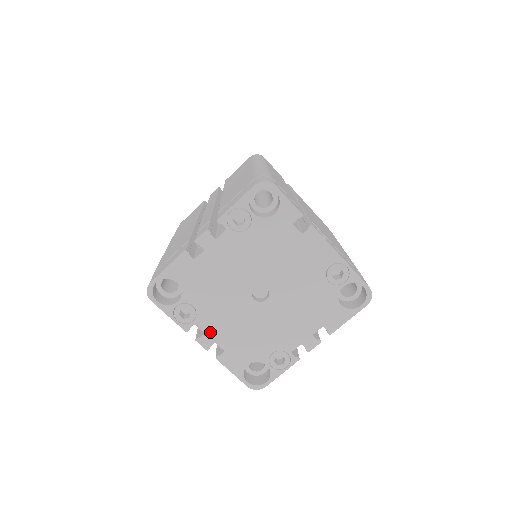
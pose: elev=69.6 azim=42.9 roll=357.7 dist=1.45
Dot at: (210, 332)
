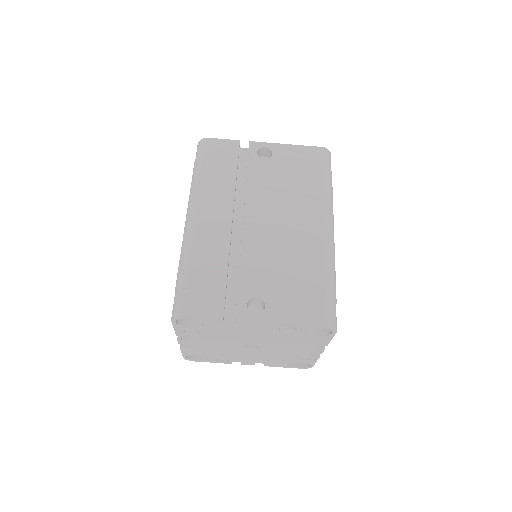
Dot at: (245, 361)
